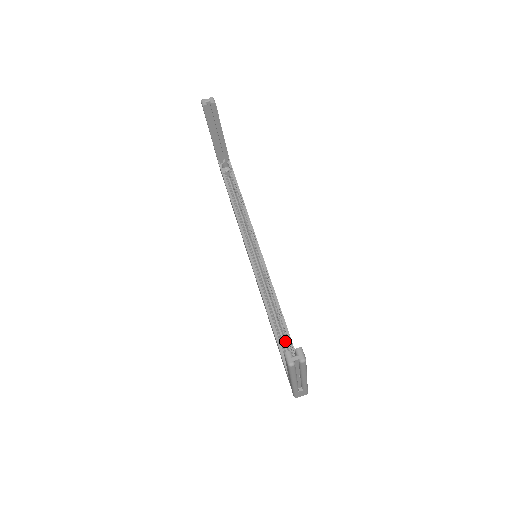
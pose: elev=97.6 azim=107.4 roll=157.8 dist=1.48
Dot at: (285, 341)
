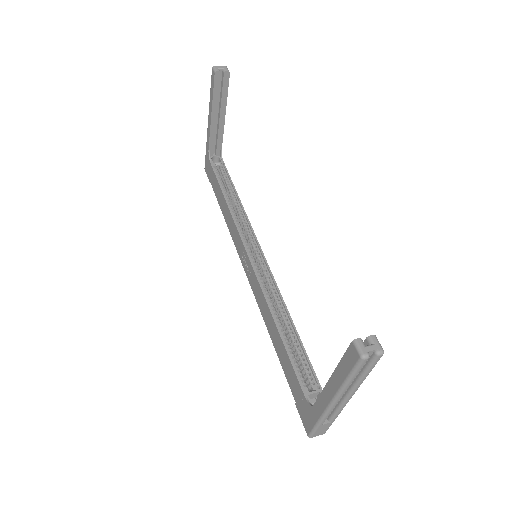
Dot at: (297, 360)
